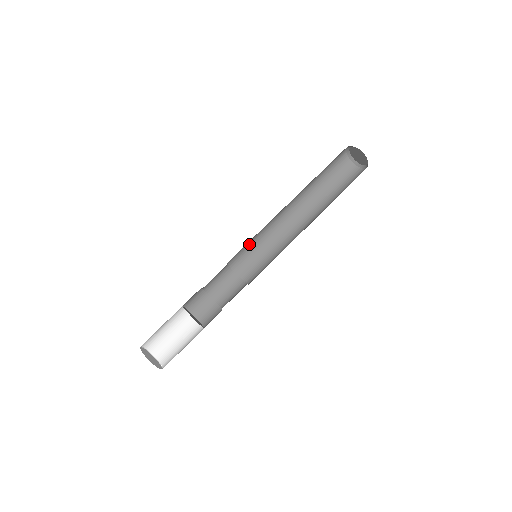
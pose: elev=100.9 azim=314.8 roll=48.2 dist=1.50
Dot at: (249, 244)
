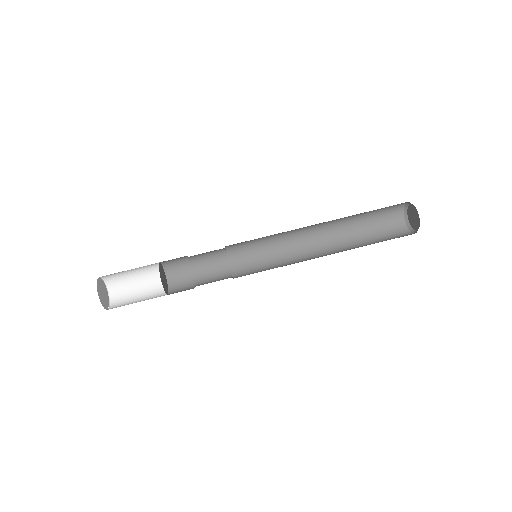
Dot at: occluded
